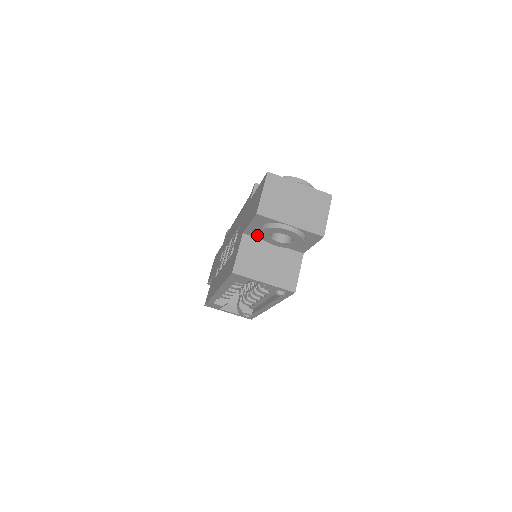
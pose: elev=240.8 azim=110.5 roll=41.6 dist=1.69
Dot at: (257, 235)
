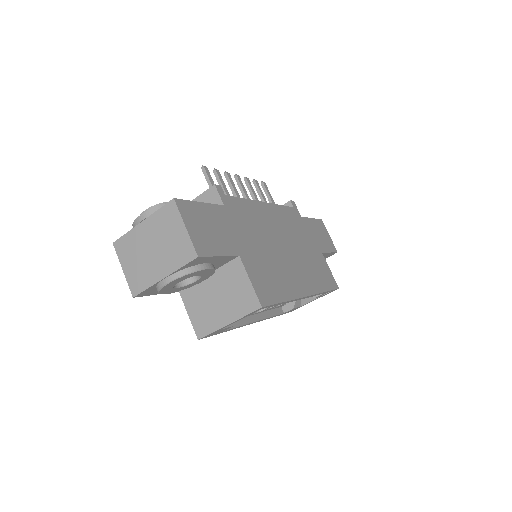
Dot at: occluded
